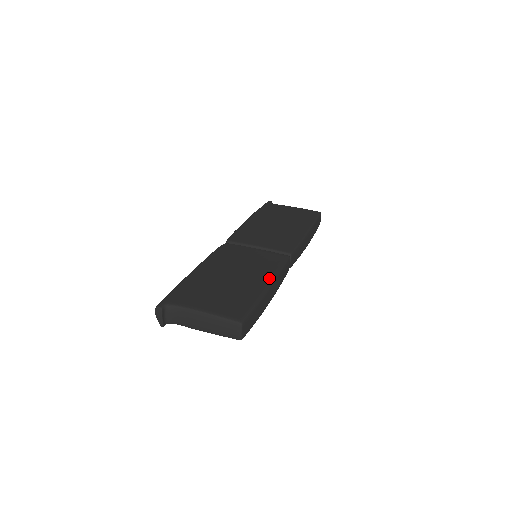
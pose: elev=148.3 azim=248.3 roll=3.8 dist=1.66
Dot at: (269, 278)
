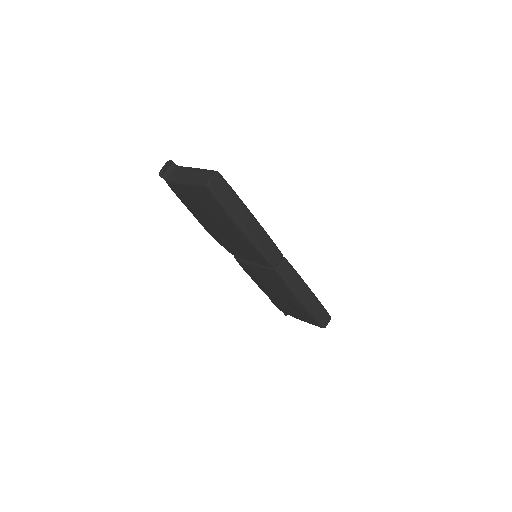
Dot at: occluded
